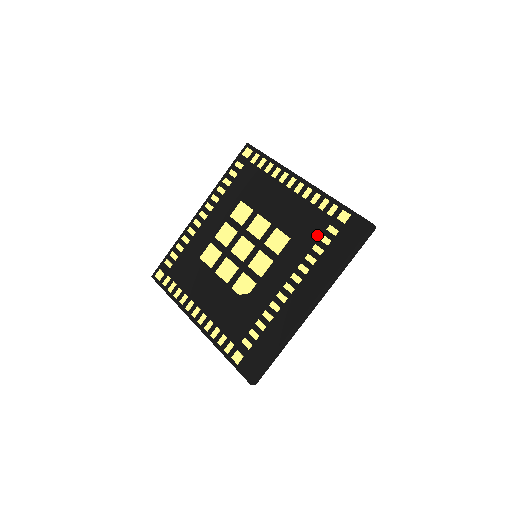
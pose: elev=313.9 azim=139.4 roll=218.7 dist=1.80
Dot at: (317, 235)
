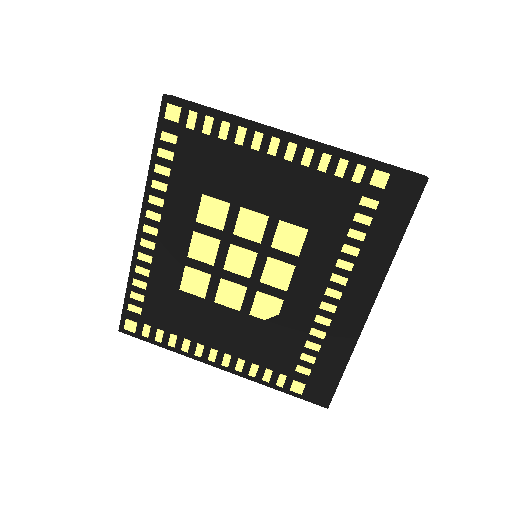
Dot at: (348, 215)
